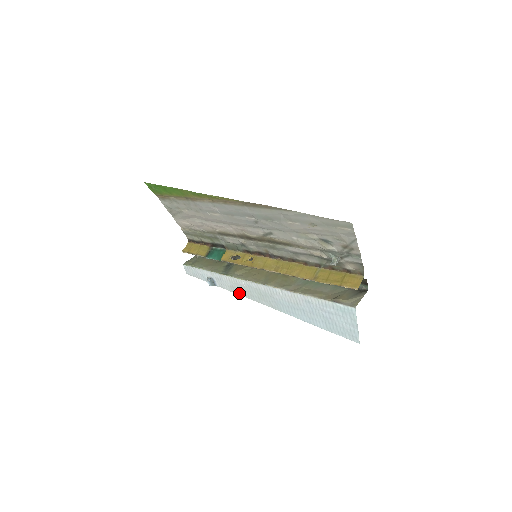
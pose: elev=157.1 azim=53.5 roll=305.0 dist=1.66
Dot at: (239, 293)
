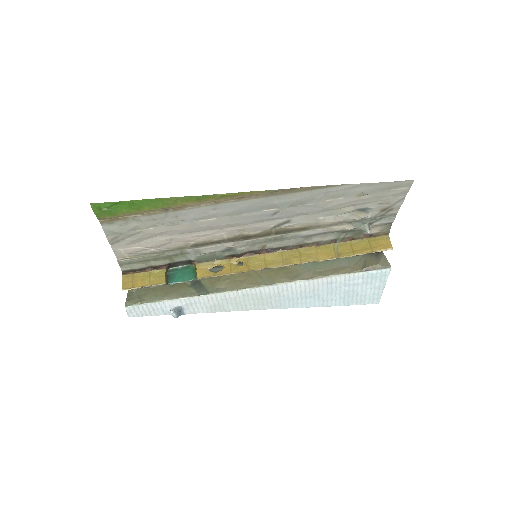
Dot at: (222, 310)
